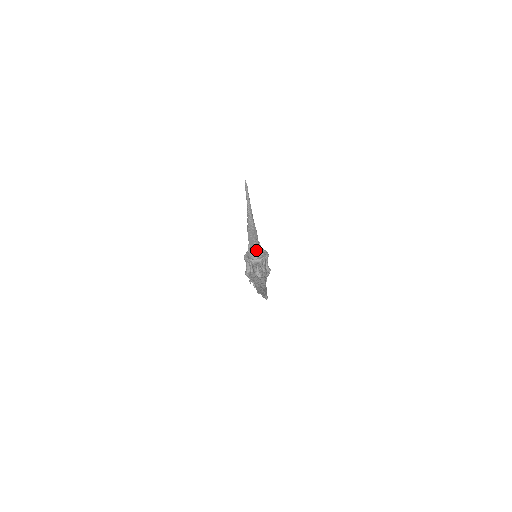
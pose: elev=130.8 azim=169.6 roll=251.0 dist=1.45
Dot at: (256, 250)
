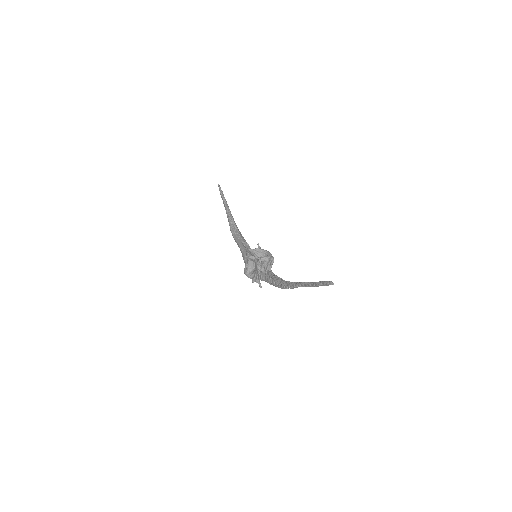
Dot at: (257, 250)
